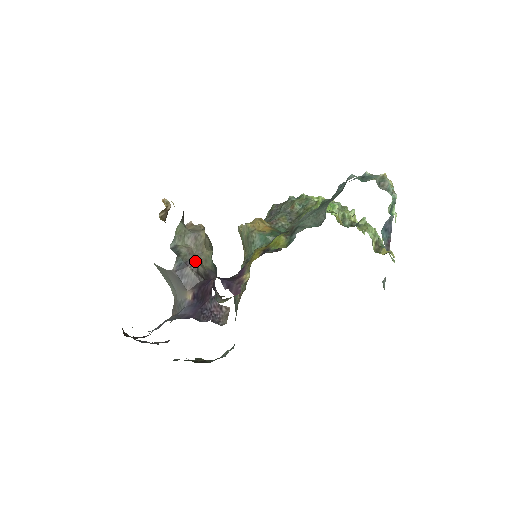
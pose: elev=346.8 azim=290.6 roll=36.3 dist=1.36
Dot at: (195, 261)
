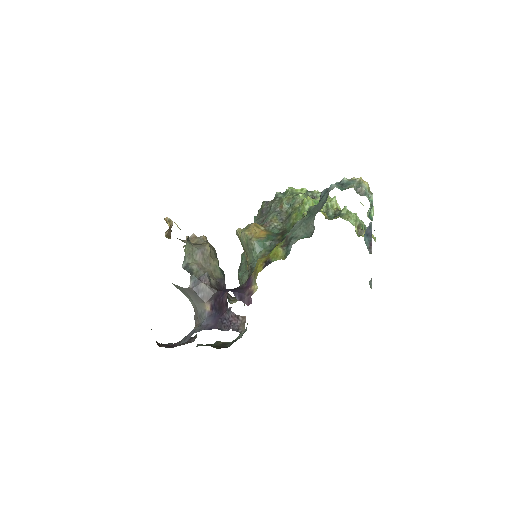
Dot at: (207, 276)
